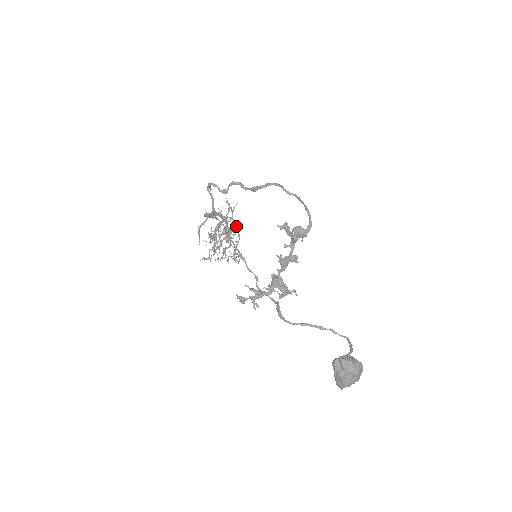
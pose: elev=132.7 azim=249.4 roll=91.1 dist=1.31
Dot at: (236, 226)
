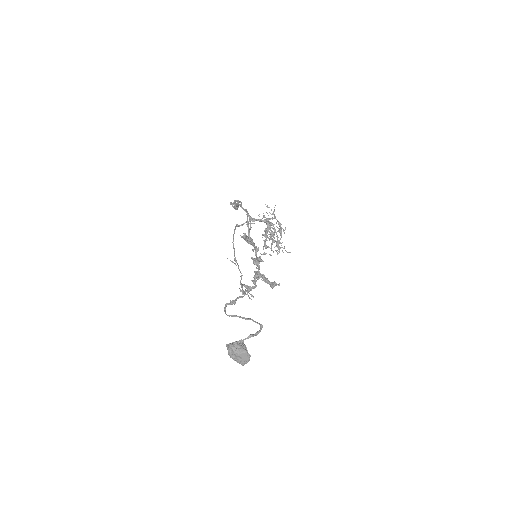
Dot at: (273, 226)
